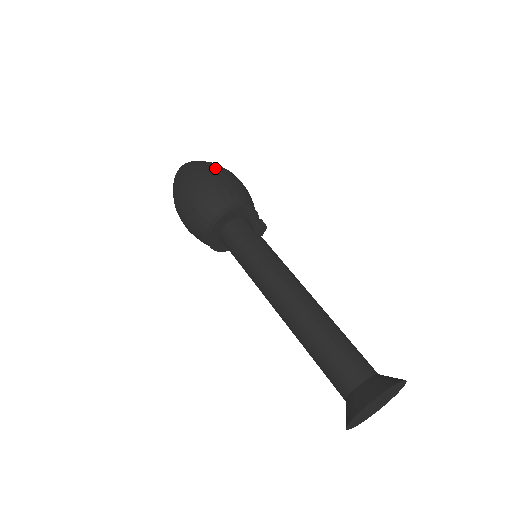
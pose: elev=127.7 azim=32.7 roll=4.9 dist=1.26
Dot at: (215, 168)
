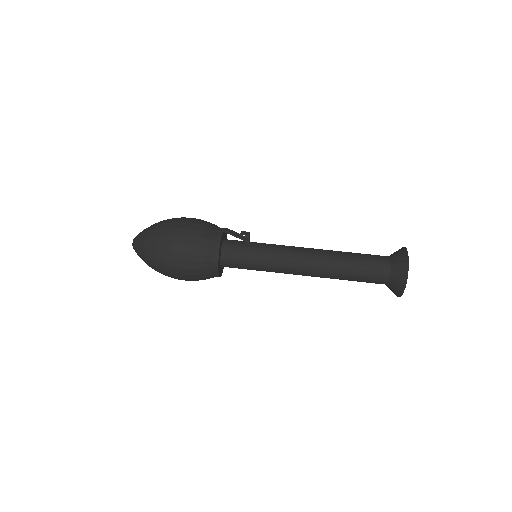
Dot at: (174, 224)
